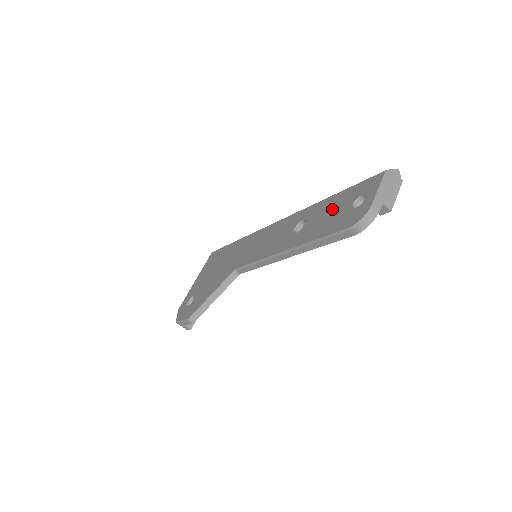
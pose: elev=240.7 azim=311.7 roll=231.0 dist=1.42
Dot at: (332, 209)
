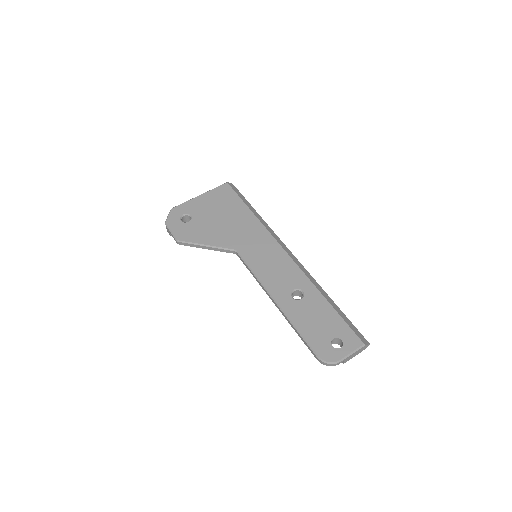
Dot at: (322, 319)
